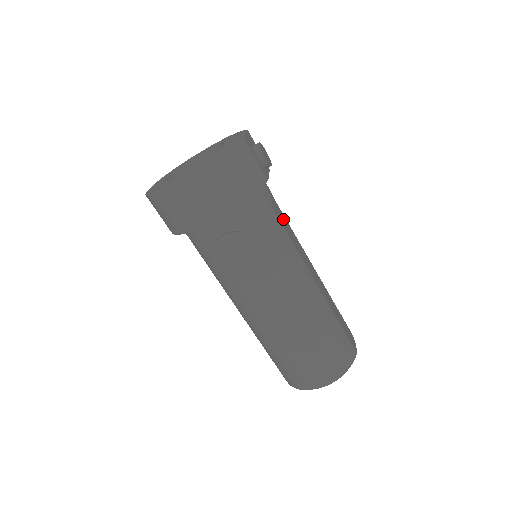
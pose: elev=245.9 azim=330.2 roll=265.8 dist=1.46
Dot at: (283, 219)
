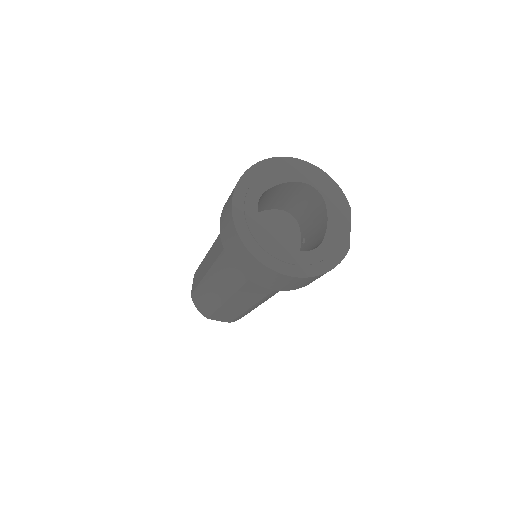
Dot at: occluded
